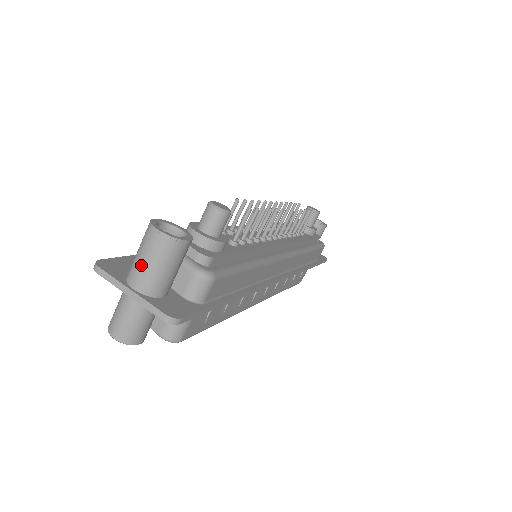
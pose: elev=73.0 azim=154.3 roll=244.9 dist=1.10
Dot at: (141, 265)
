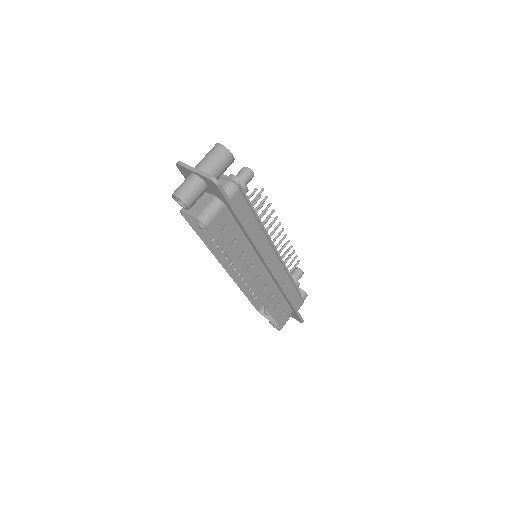
Dot at: (205, 159)
